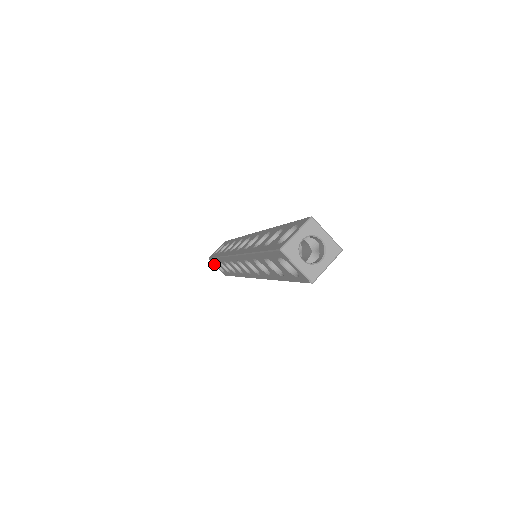
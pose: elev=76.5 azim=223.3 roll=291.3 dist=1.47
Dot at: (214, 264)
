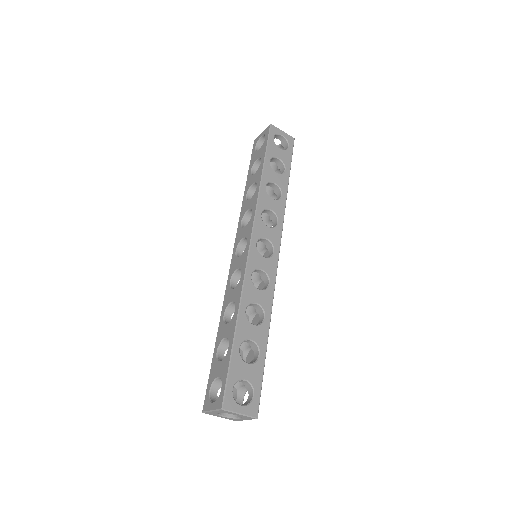
Dot at: occluded
